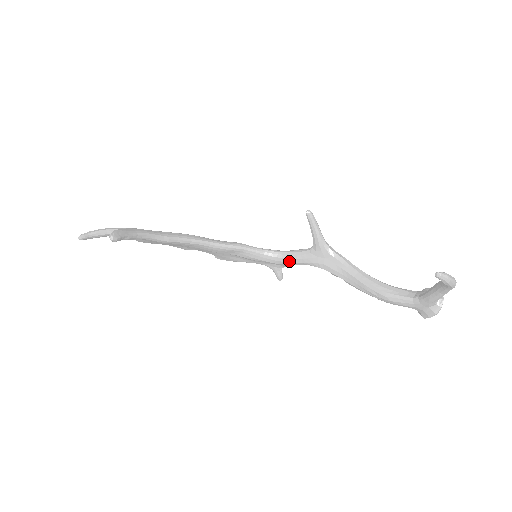
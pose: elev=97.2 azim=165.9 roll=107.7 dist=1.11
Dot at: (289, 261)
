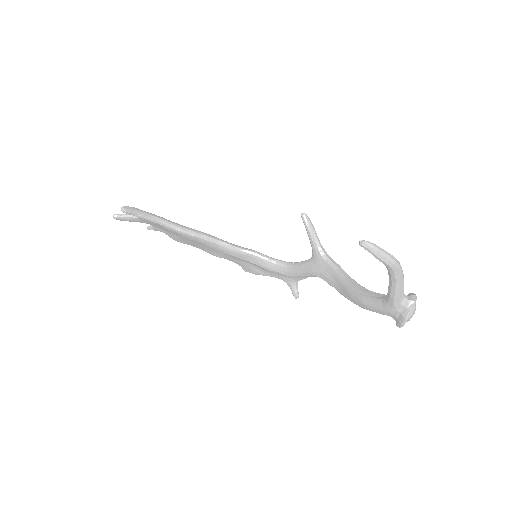
Dot at: (296, 271)
